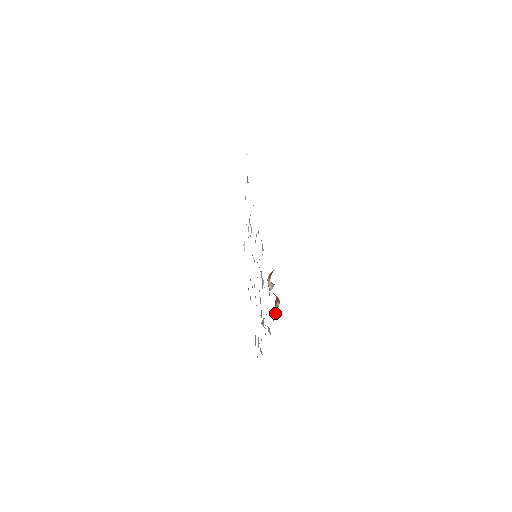
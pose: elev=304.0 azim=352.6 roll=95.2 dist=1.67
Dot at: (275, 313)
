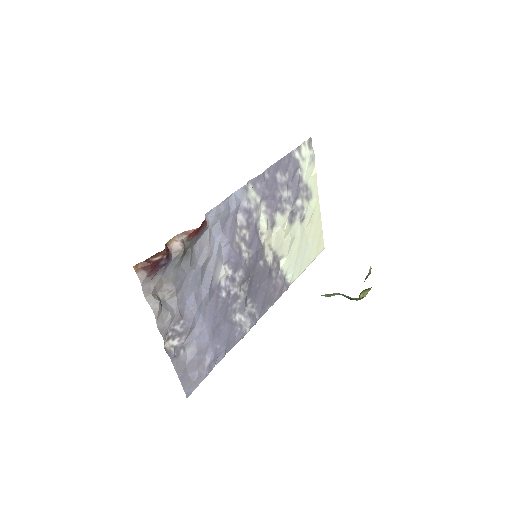
Dot at: (145, 264)
